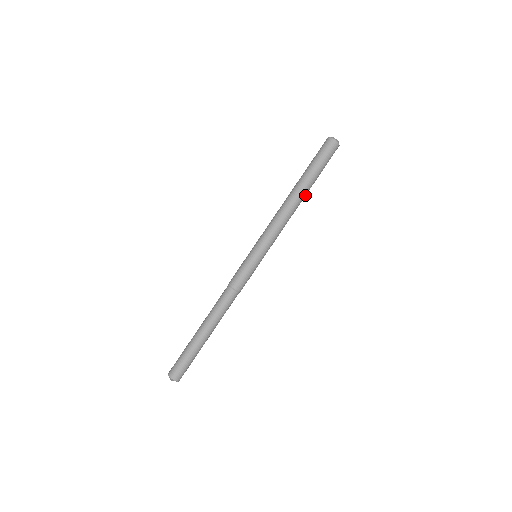
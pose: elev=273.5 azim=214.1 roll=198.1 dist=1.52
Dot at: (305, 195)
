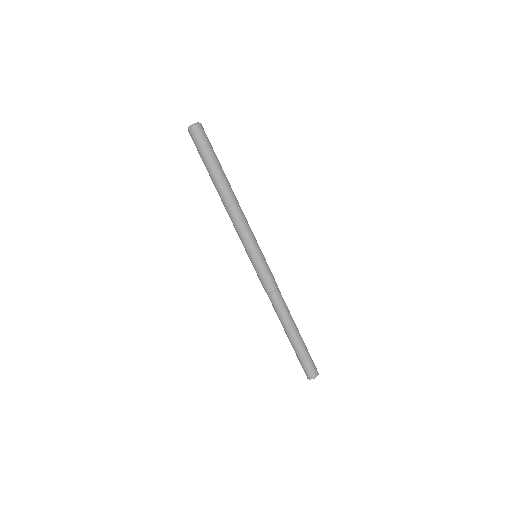
Dot at: (227, 183)
